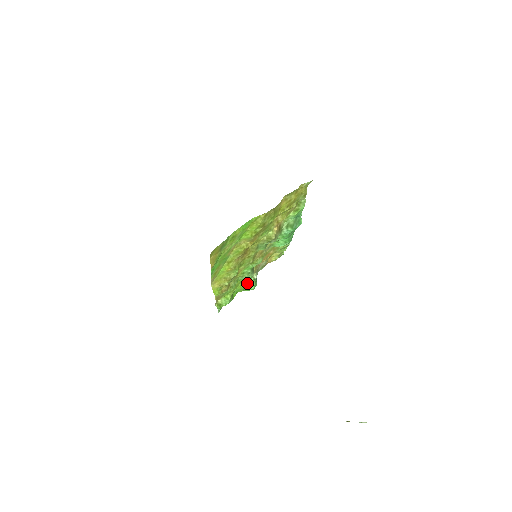
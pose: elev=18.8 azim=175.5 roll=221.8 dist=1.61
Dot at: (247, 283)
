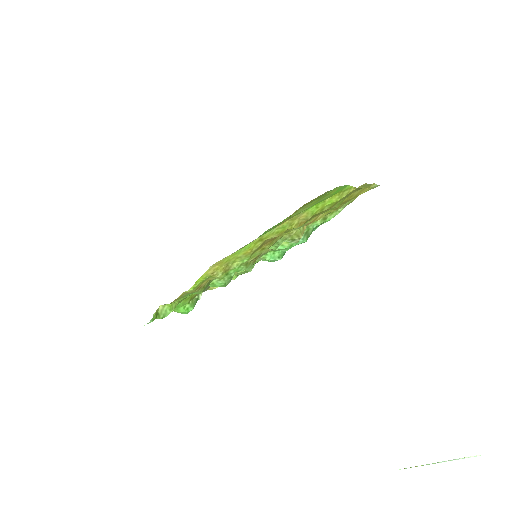
Dot at: (191, 300)
